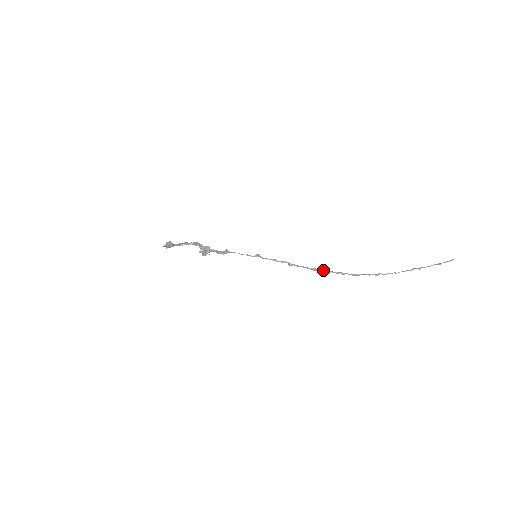
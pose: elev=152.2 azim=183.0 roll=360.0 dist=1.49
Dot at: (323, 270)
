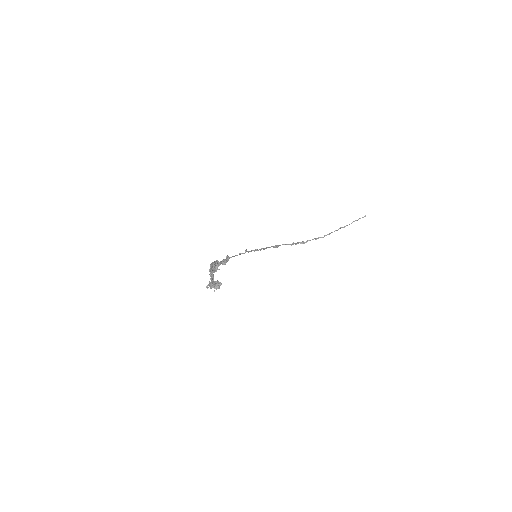
Dot at: occluded
